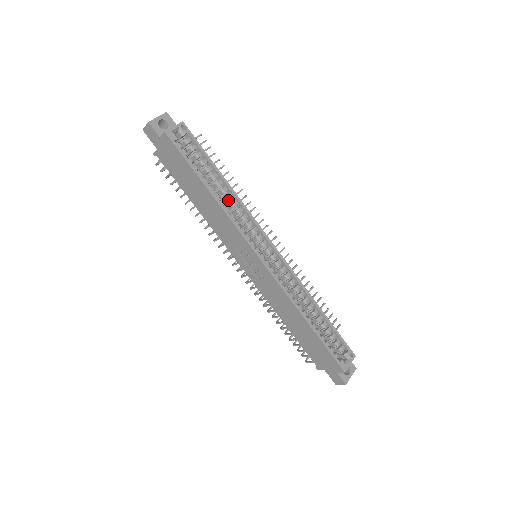
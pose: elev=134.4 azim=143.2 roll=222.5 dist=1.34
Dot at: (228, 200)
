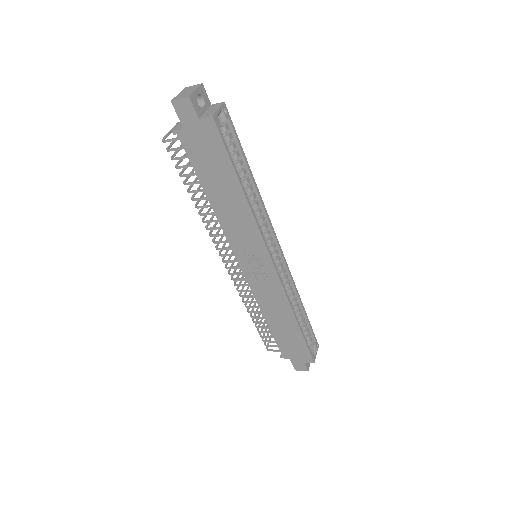
Dot at: occluded
